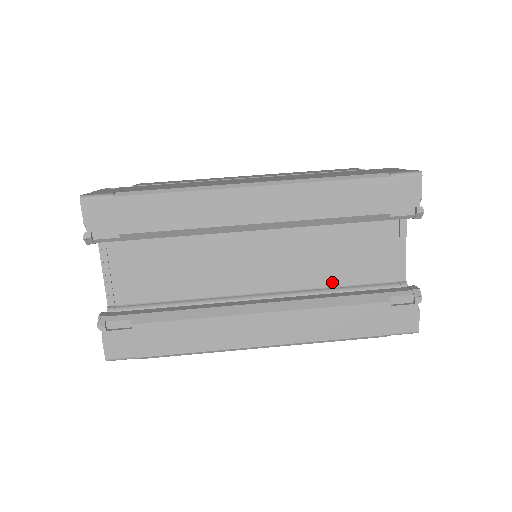
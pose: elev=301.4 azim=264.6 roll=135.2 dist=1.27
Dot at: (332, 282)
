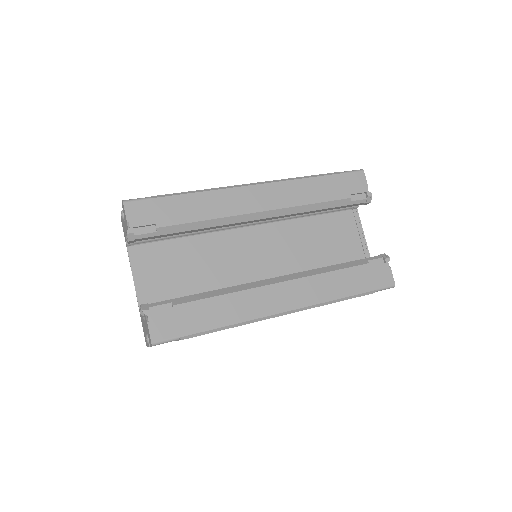
Dot at: (319, 267)
